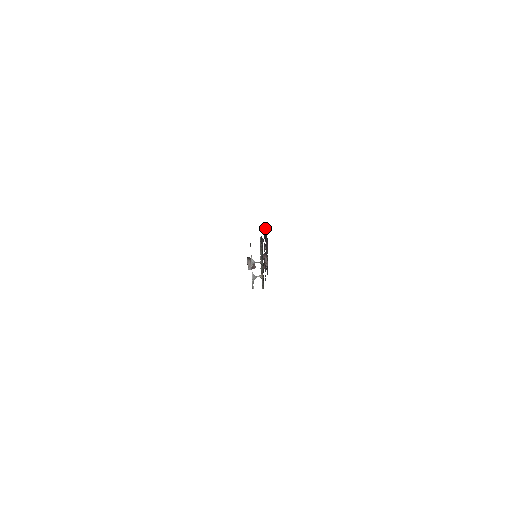
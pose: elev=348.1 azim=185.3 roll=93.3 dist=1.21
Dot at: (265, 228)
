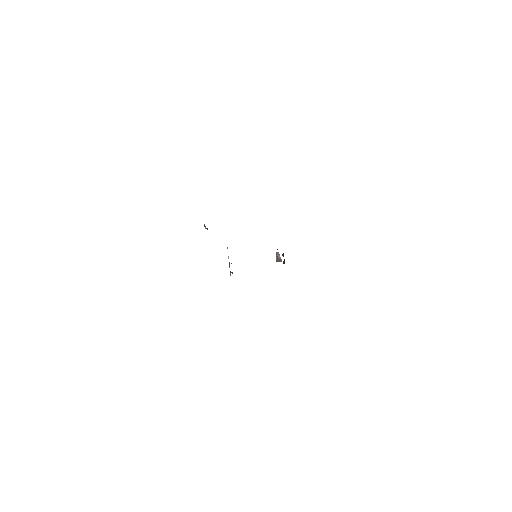
Dot at: occluded
